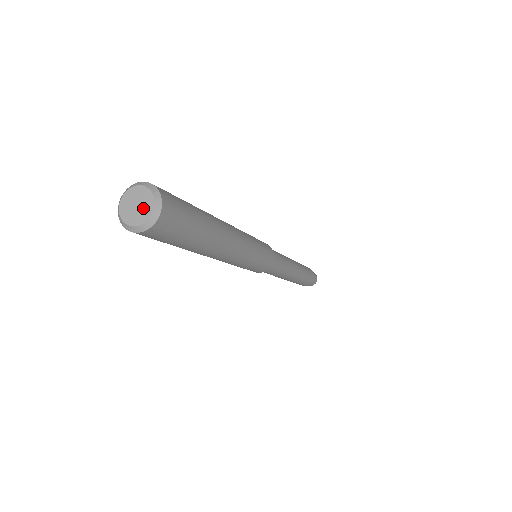
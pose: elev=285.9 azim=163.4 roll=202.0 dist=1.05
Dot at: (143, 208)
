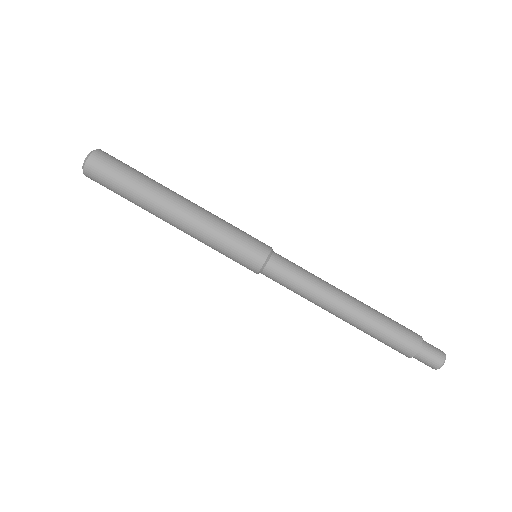
Dot at: occluded
